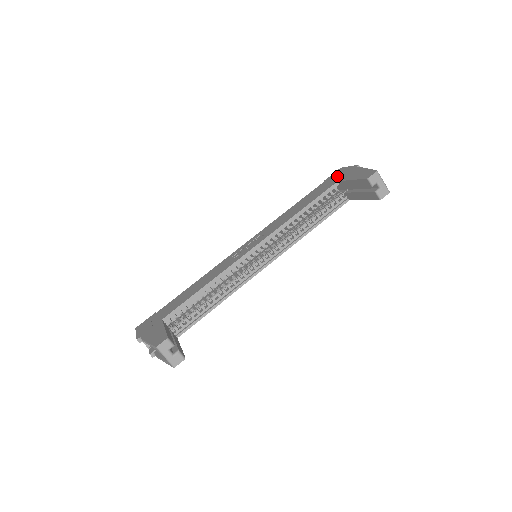
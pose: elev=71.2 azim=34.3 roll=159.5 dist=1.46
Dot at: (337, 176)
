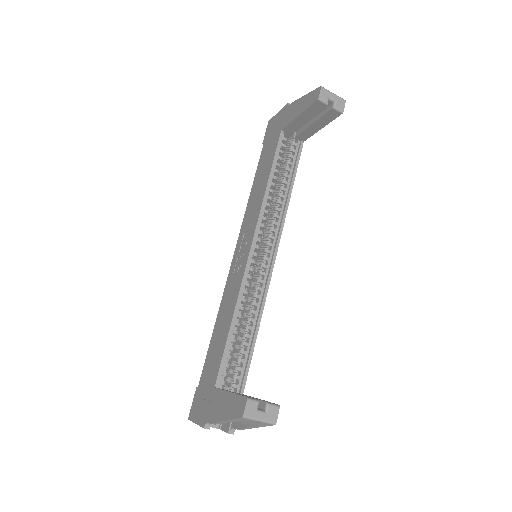
Dot at: (274, 128)
